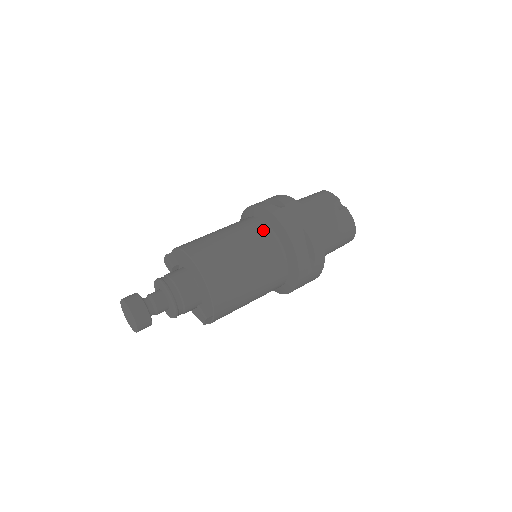
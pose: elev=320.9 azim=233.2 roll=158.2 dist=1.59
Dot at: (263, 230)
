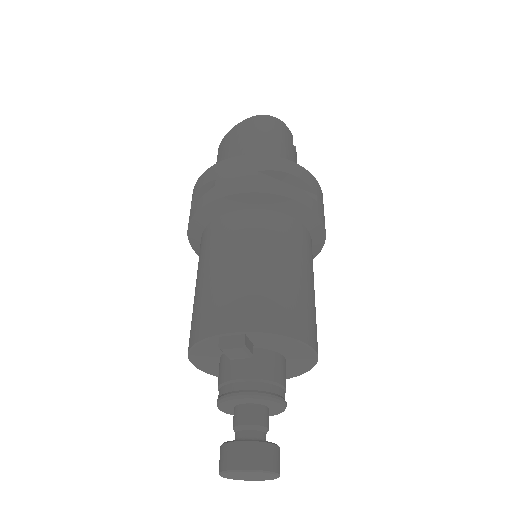
Dot at: (310, 243)
